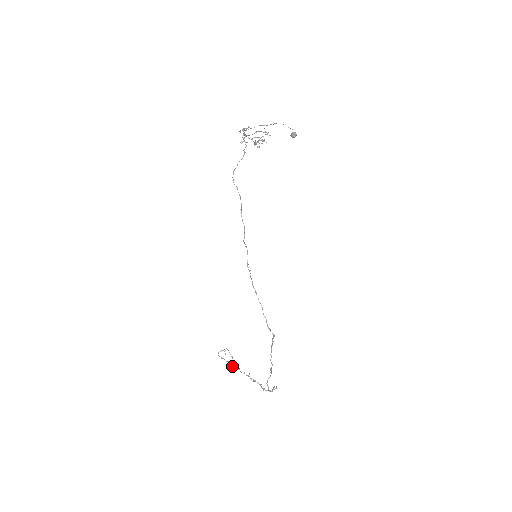
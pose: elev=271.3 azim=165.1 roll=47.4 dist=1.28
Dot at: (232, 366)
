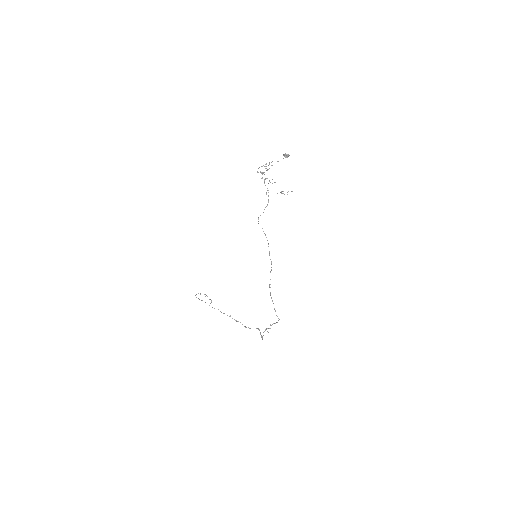
Dot at: (212, 307)
